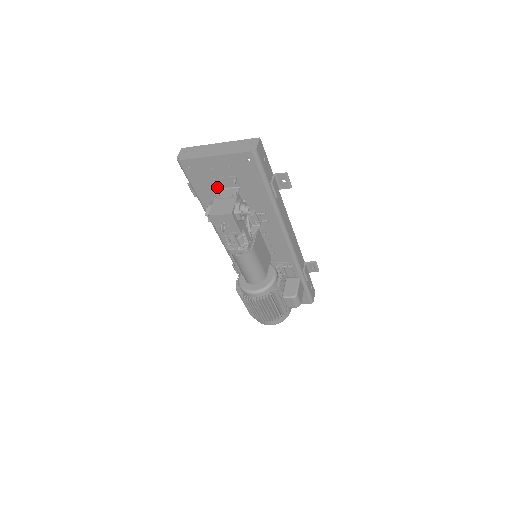
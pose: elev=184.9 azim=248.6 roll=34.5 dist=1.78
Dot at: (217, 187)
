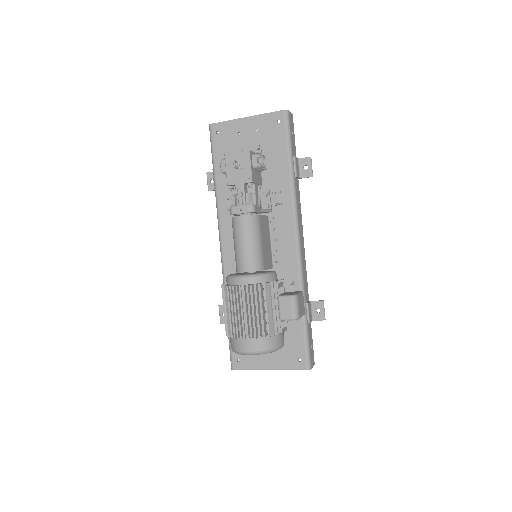
Dot at: occluded
